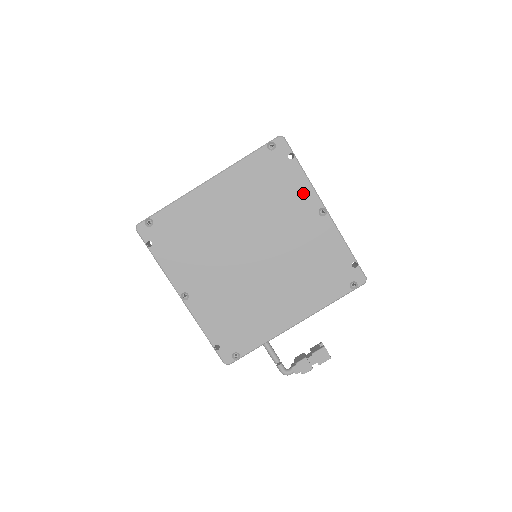
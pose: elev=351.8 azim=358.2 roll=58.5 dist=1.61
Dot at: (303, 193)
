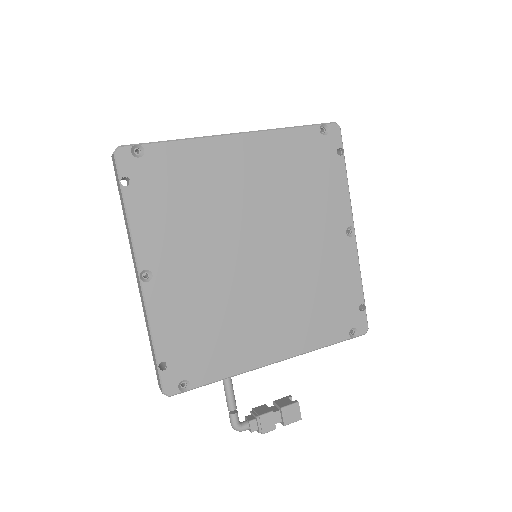
Dot at: (338, 200)
